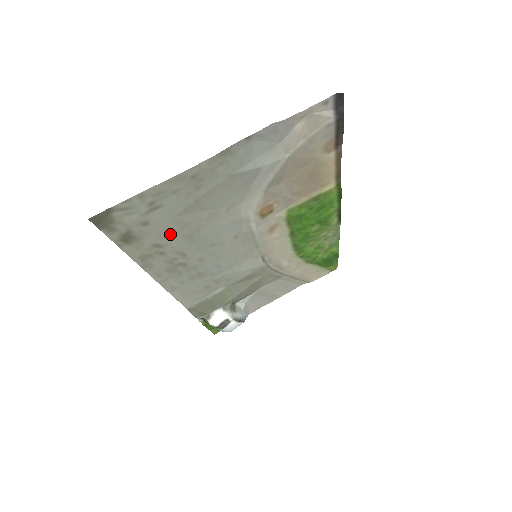
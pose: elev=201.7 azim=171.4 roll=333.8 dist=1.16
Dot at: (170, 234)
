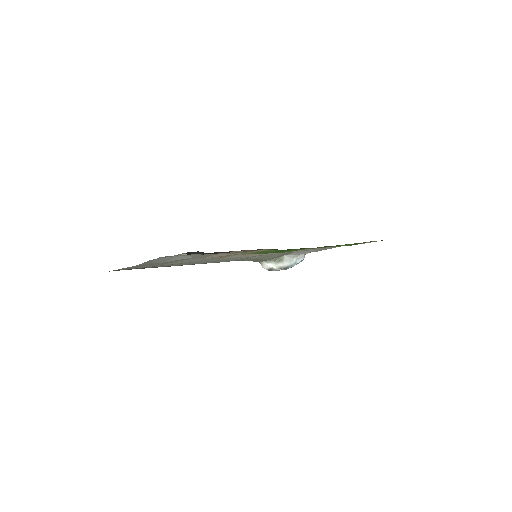
Dot at: occluded
